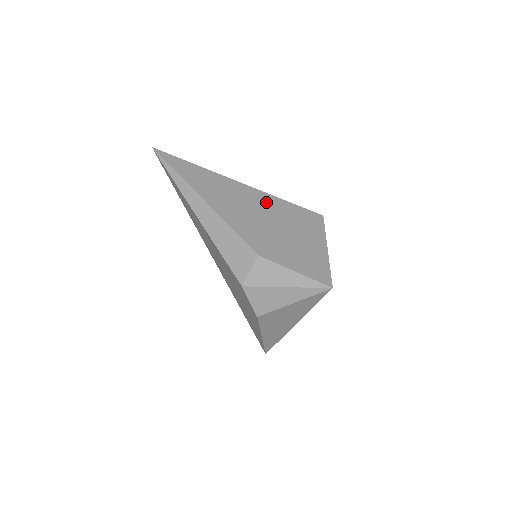
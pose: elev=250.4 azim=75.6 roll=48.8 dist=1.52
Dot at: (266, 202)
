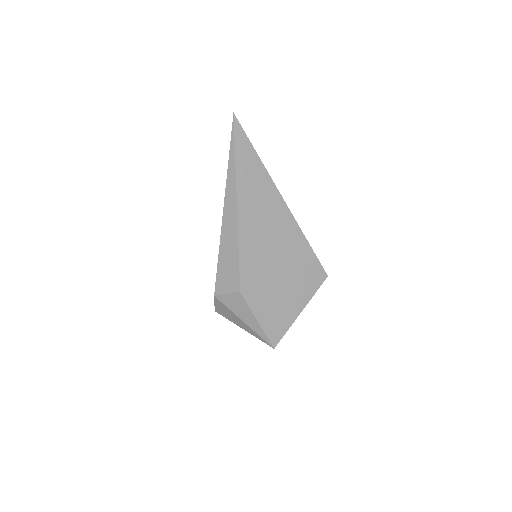
Dot at: (291, 238)
